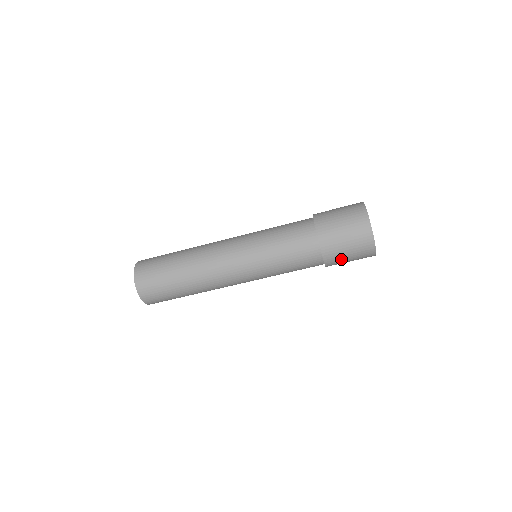
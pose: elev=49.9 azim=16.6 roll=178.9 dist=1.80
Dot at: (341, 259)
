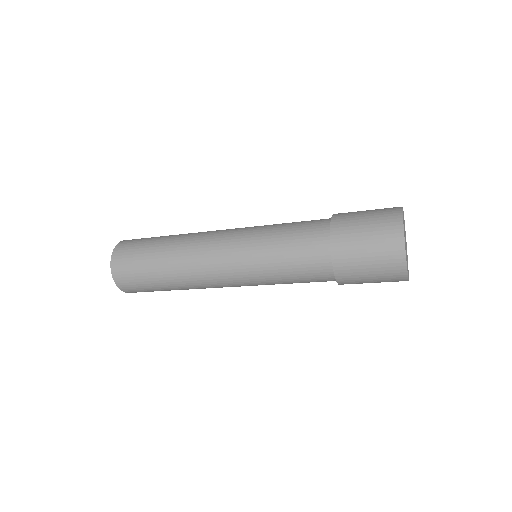
Dot at: (356, 264)
